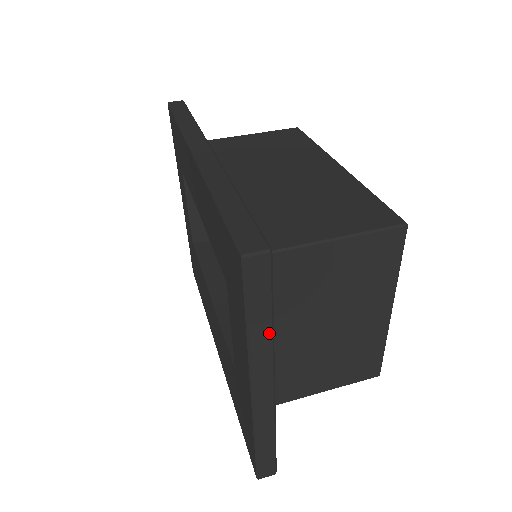
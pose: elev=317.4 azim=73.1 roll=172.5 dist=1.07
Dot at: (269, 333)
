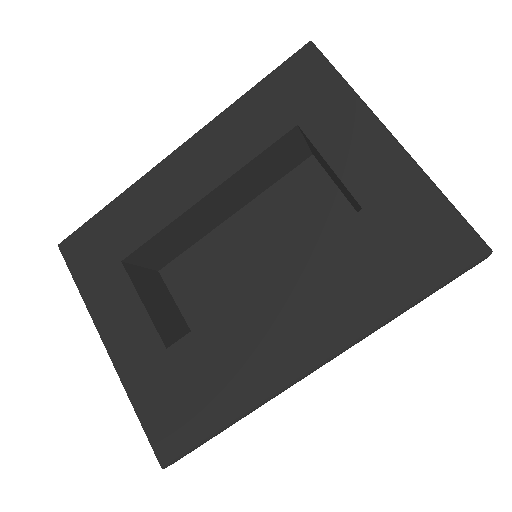
Dot at: occluded
